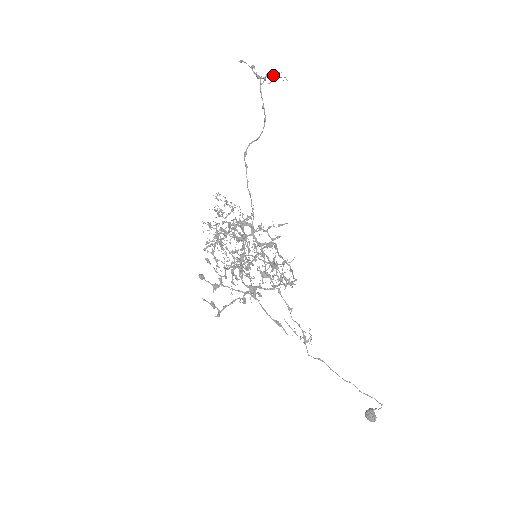
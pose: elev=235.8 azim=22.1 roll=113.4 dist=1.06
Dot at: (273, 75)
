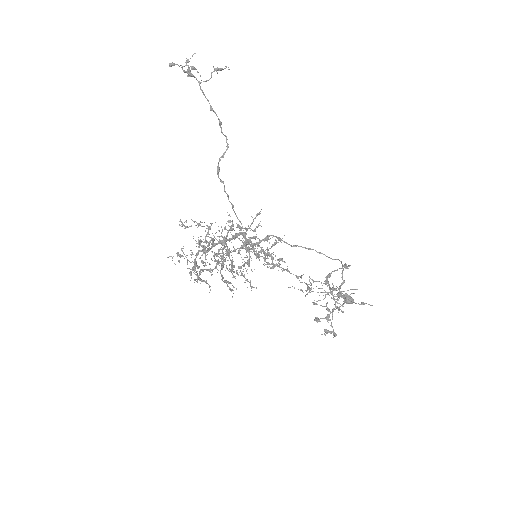
Dot at: (215, 69)
